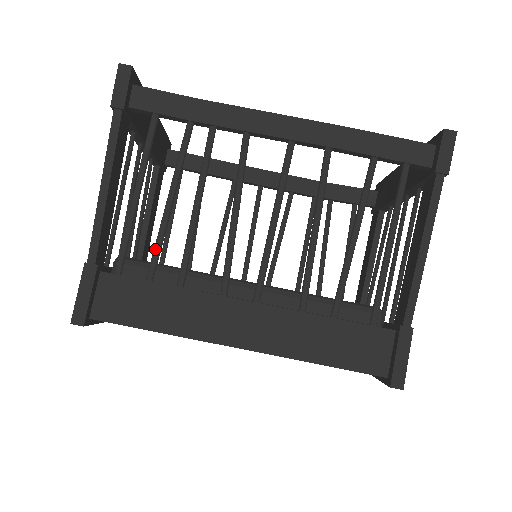
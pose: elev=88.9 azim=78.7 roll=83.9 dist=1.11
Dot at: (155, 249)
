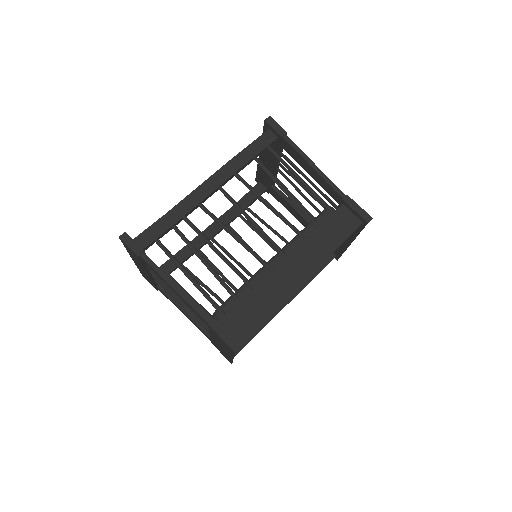
Dot at: (225, 287)
